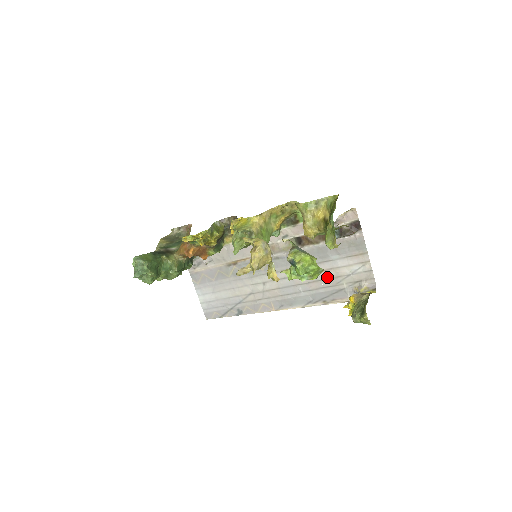
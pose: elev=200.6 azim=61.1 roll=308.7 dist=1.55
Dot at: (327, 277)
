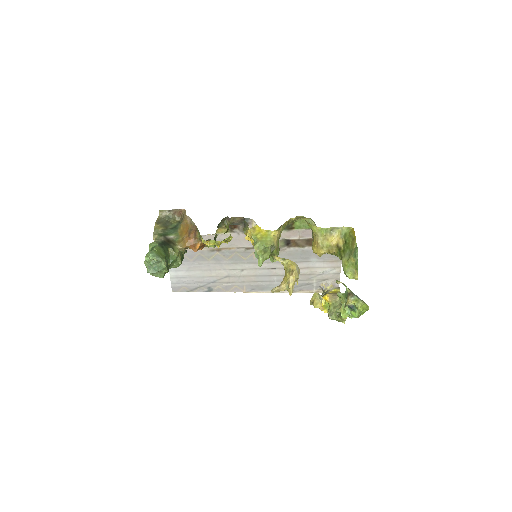
Dot at: (302, 273)
